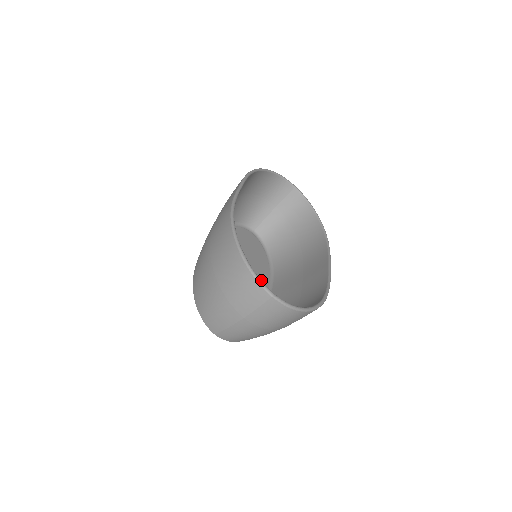
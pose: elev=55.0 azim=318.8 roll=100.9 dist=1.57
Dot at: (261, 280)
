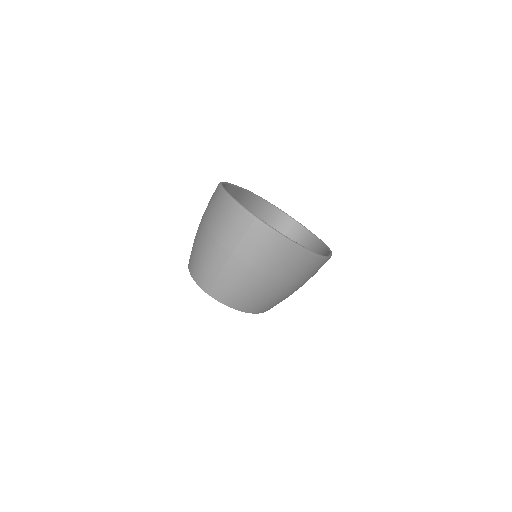
Dot at: occluded
